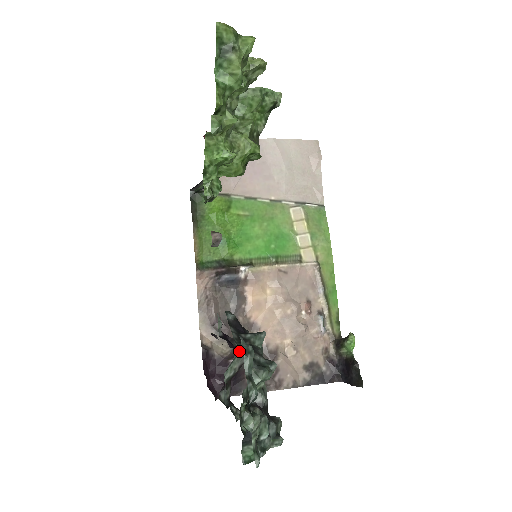
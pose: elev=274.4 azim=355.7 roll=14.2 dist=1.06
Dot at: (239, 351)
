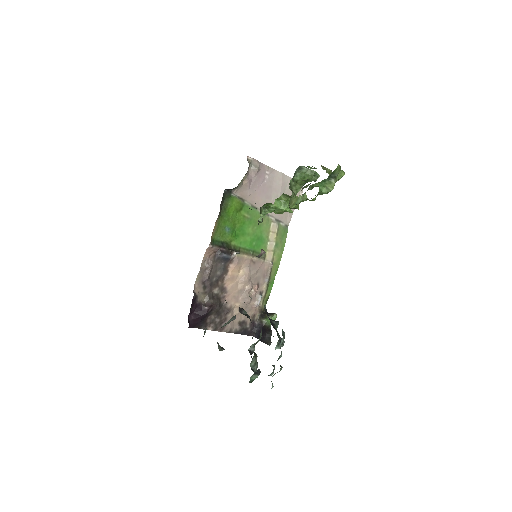
Dot at: (213, 303)
